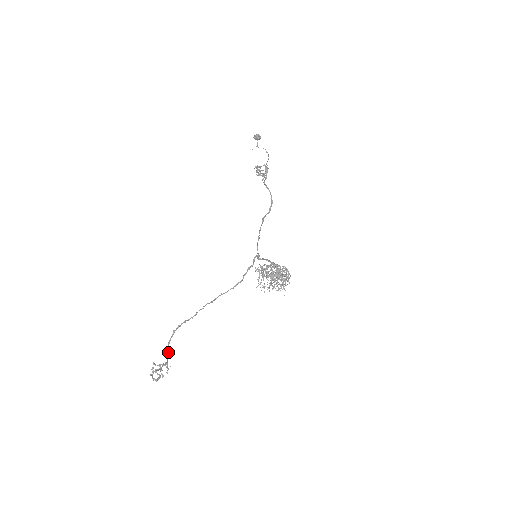
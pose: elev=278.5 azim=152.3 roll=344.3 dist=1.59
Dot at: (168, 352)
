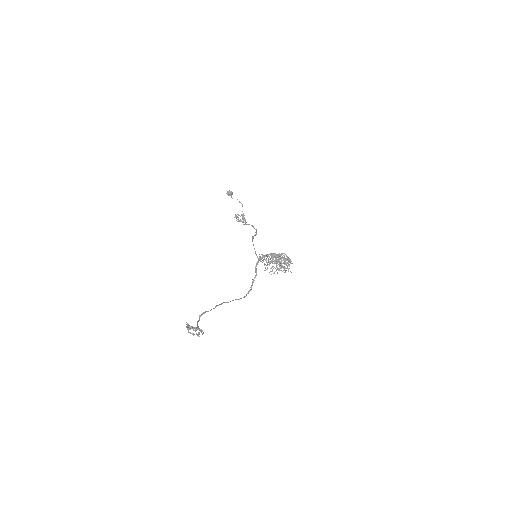
Dot at: (198, 327)
